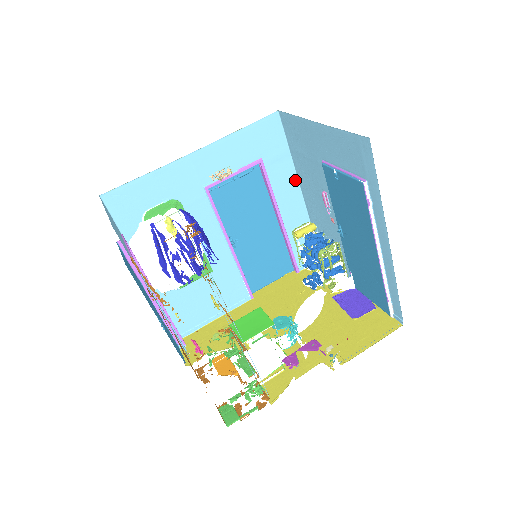
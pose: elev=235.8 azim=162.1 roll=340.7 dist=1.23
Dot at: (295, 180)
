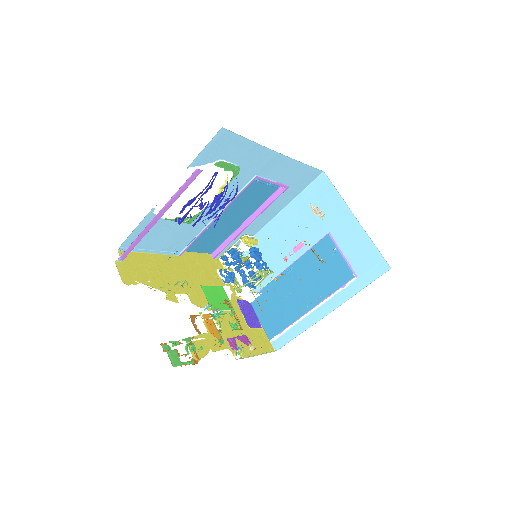
Dot at: (280, 210)
